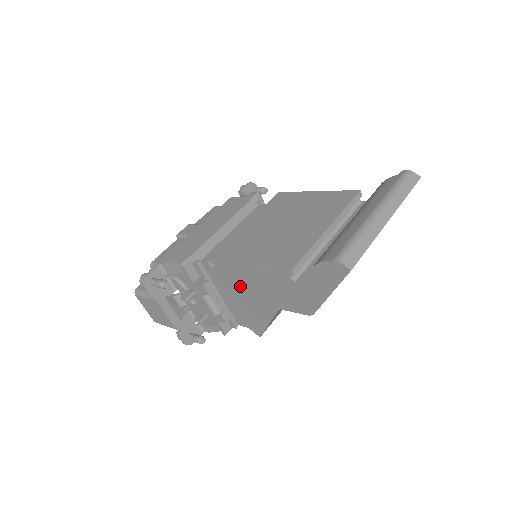
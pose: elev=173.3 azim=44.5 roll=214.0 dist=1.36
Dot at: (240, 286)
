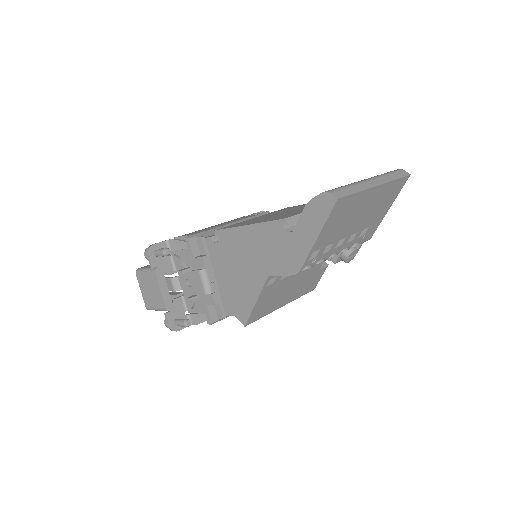
Dot at: (236, 258)
